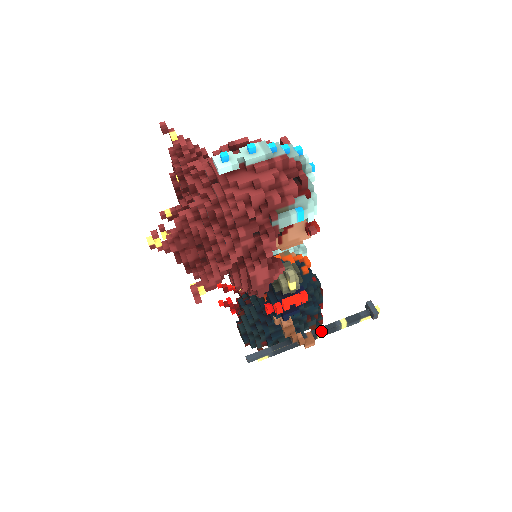
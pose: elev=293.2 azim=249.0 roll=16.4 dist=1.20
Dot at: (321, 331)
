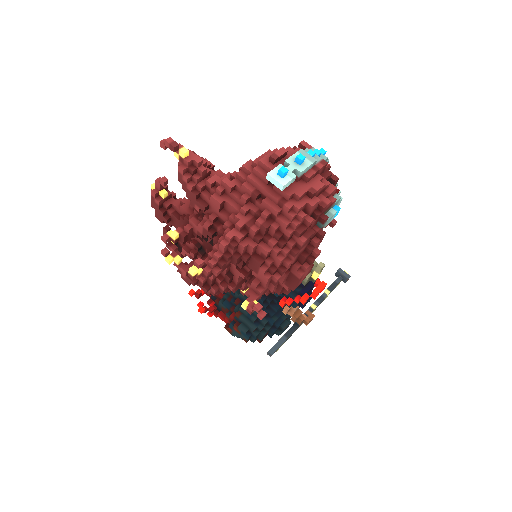
Dot at: (316, 306)
